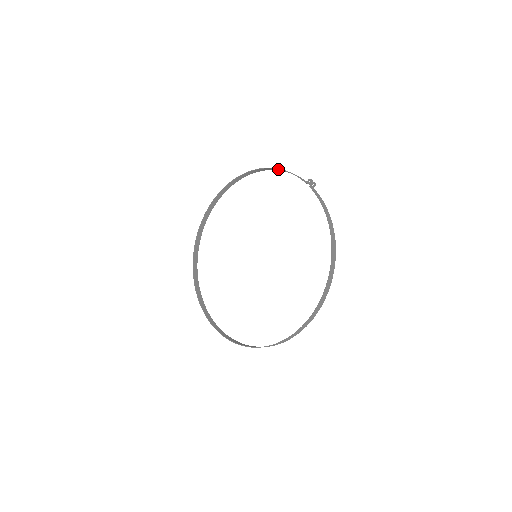
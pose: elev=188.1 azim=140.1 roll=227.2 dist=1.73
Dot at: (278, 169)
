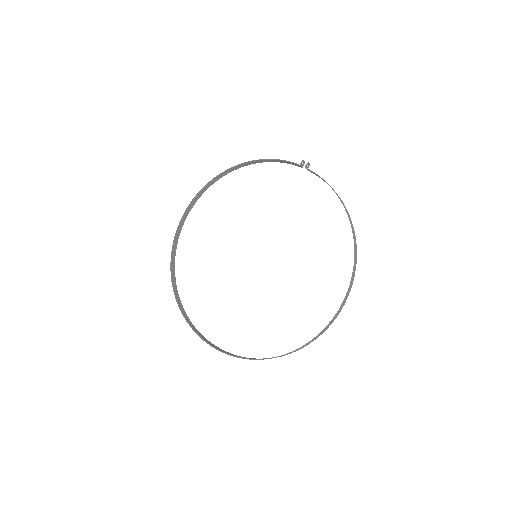
Dot at: (261, 160)
